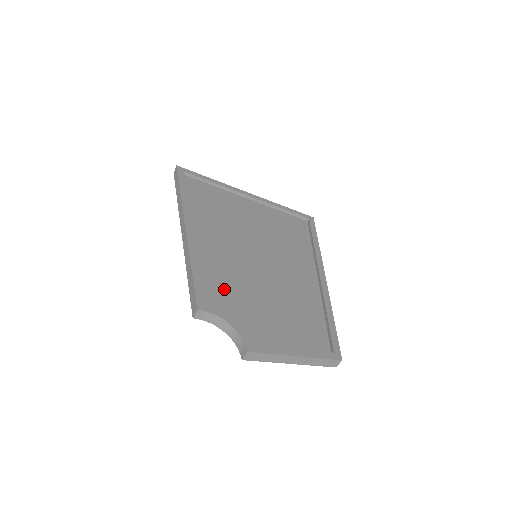
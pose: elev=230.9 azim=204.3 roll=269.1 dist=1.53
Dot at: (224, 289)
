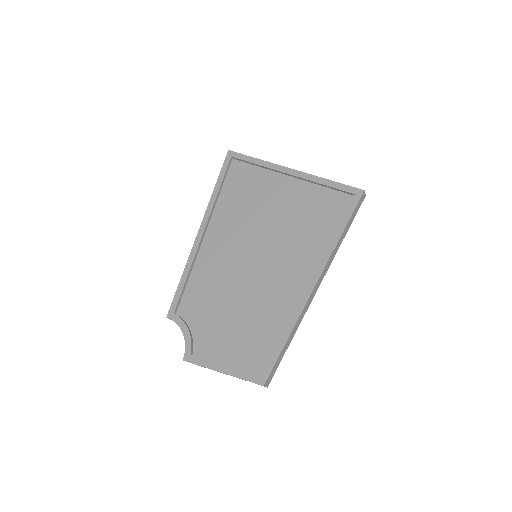
Dot at: (201, 297)
